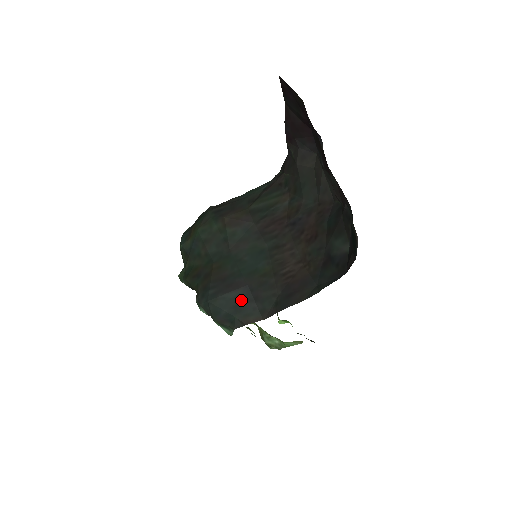
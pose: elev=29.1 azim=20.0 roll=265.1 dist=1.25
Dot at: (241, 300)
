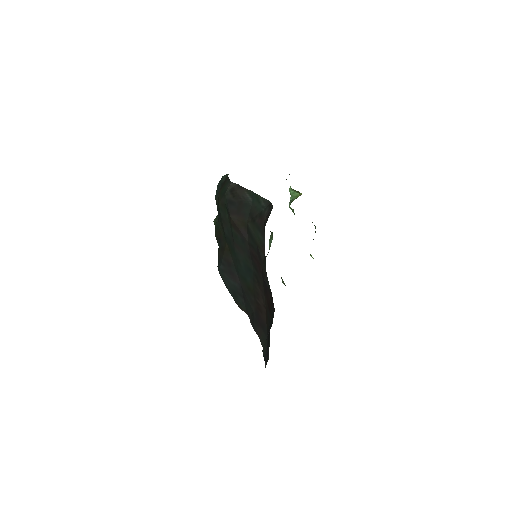
Dot at: (236, 290)
